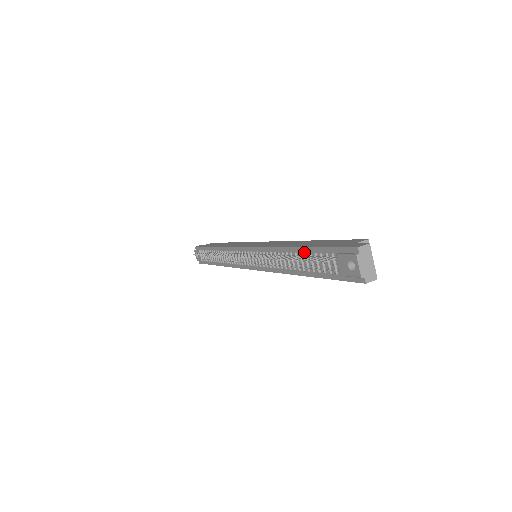
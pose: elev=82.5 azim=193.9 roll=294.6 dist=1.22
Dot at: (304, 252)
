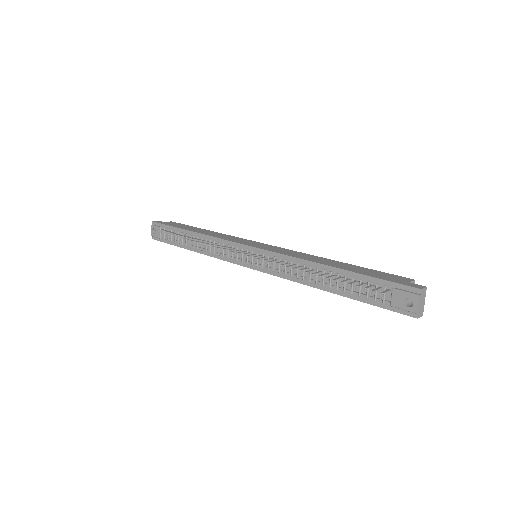
Dot at: (344, 274)
